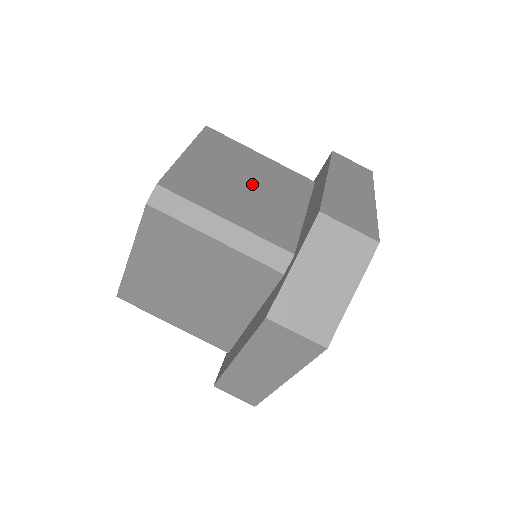
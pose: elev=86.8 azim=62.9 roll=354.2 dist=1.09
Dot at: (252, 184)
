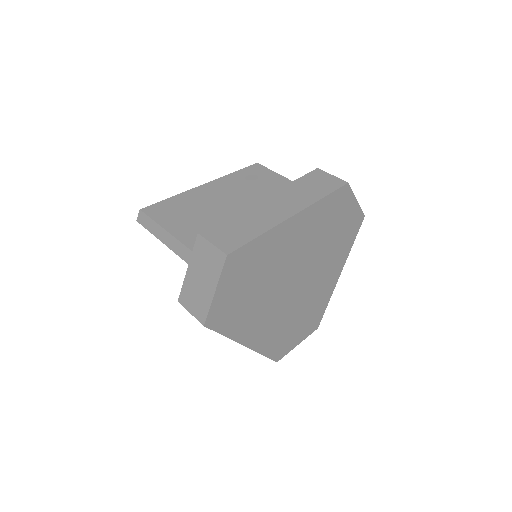
Dot at: occluded
